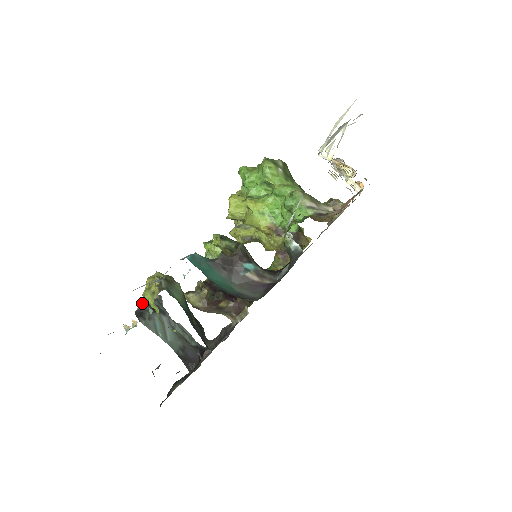
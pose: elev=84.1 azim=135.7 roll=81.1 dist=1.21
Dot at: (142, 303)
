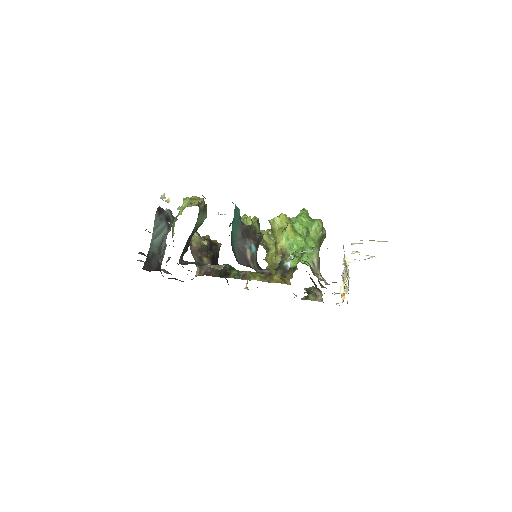
Dot at: (166, 209)
